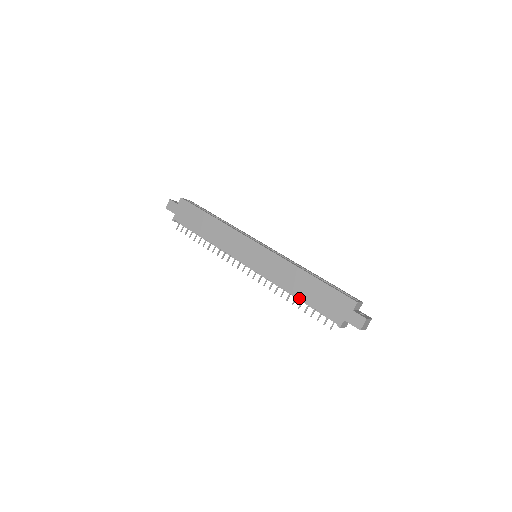
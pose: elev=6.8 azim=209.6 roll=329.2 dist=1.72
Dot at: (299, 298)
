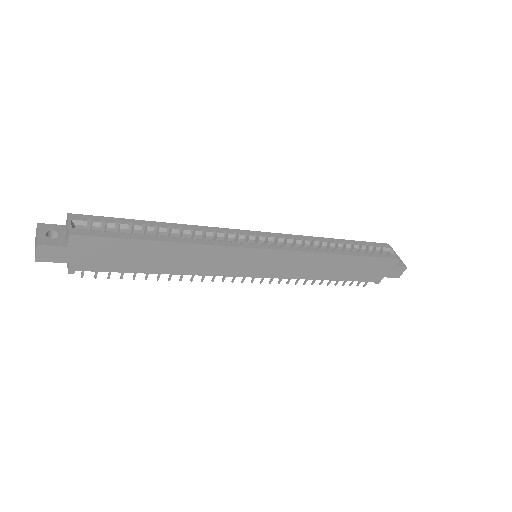
Dot at: (333, 280)
